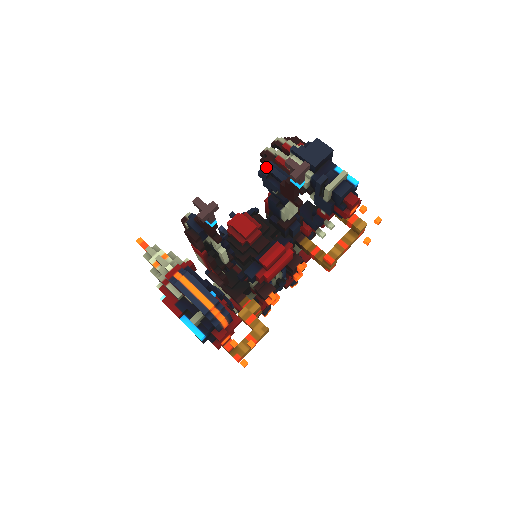
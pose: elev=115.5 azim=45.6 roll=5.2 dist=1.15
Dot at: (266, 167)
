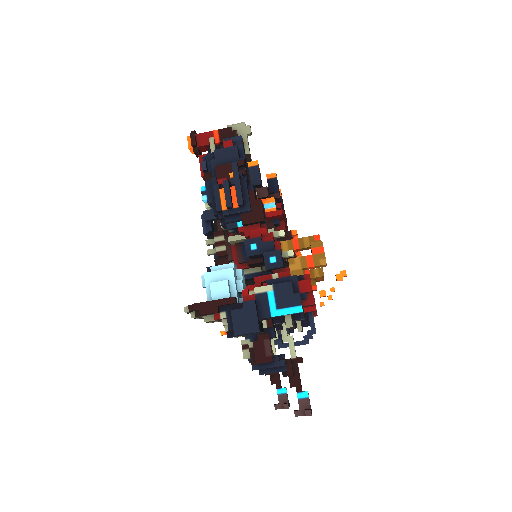
Dot at: occluded
